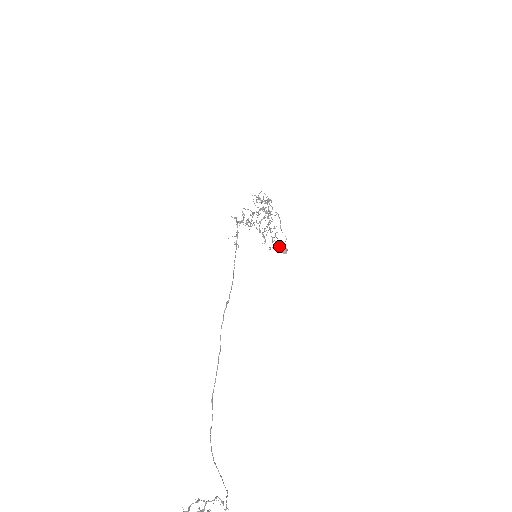
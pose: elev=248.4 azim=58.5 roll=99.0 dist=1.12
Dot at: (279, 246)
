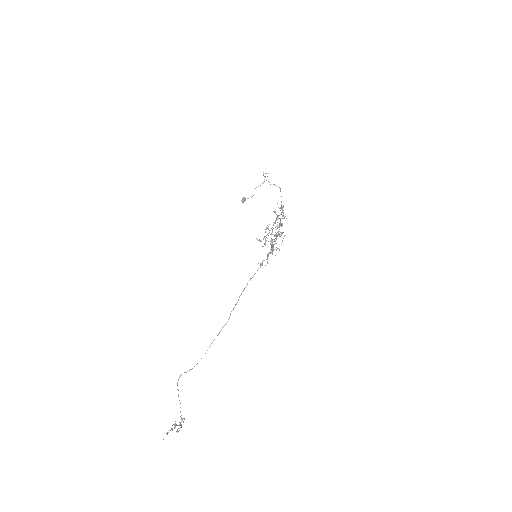
Dot at: occluded
